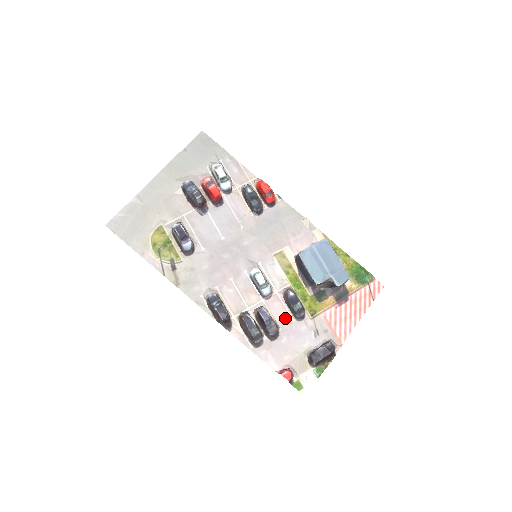
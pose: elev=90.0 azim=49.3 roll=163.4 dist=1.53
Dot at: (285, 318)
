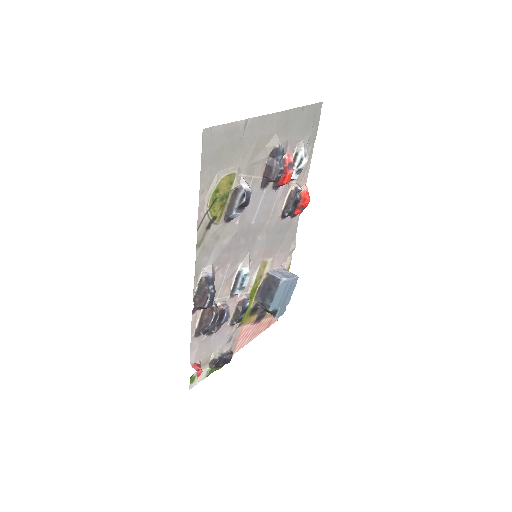
Dot at: occluded
